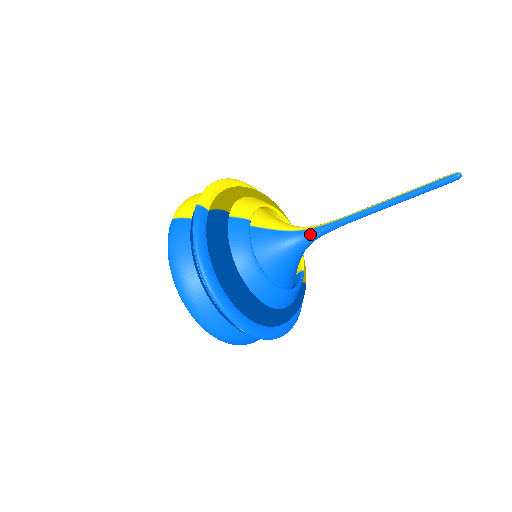
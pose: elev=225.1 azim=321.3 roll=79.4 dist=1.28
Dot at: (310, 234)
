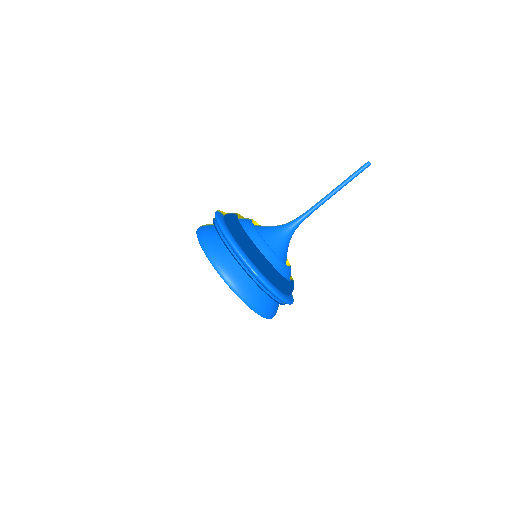
Dot at: (292, 223)
